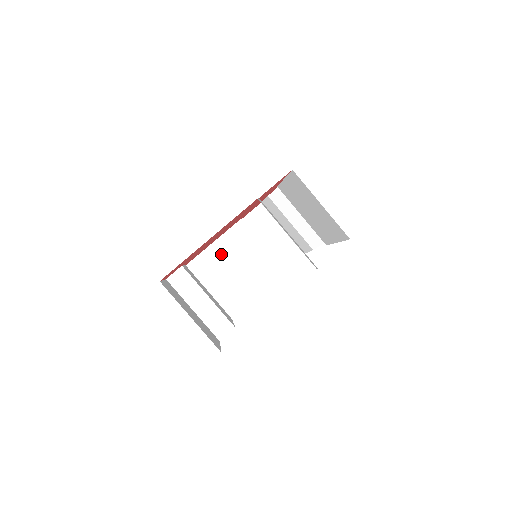
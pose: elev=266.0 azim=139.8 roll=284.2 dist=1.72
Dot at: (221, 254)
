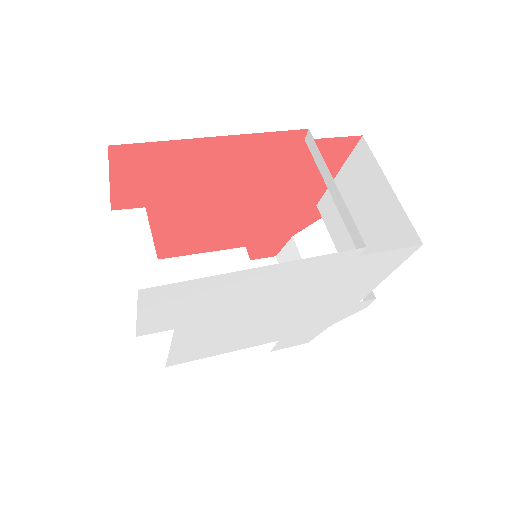
Dot at: (198, 272)
